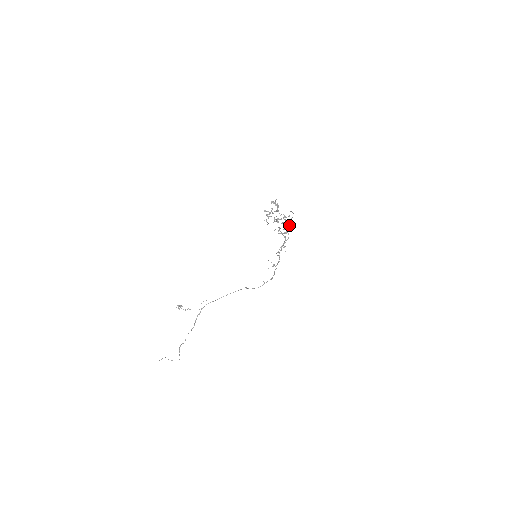
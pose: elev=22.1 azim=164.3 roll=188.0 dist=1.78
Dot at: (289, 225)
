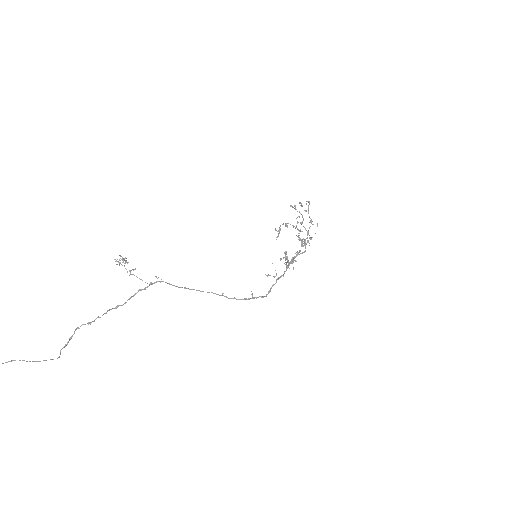
Dot at: (308, 240)
